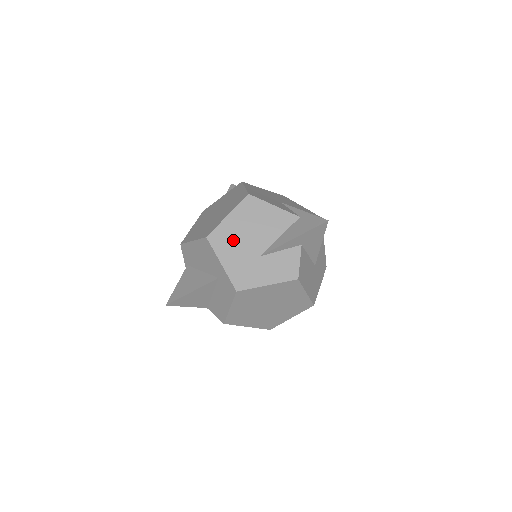
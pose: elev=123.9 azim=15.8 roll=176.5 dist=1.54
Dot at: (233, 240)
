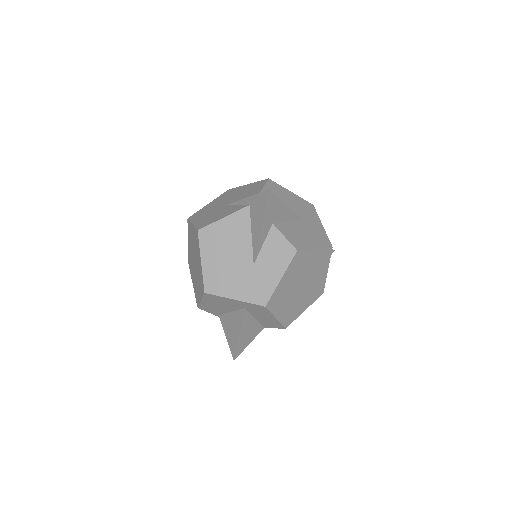
Dot at: (224, 274)
